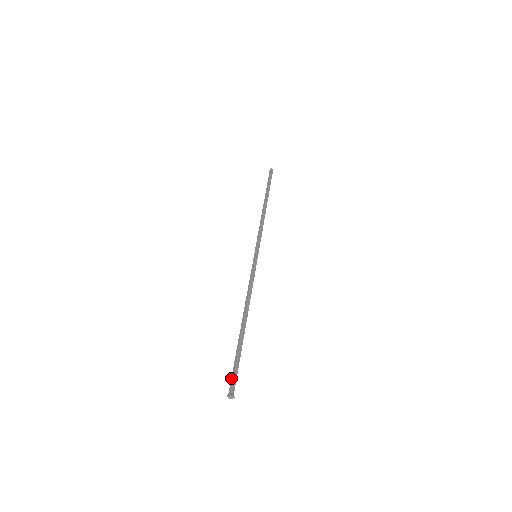
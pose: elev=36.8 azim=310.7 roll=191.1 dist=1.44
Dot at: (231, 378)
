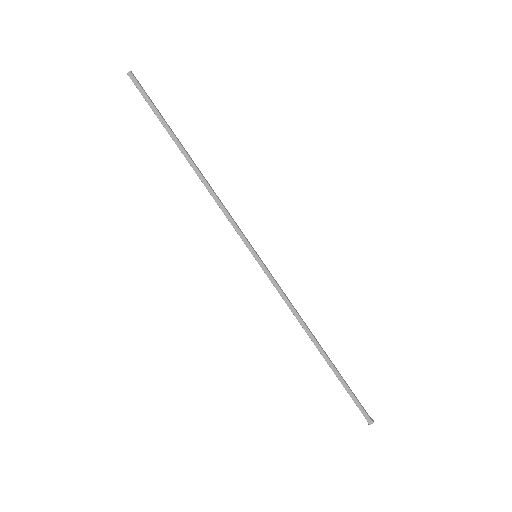
Dot at: occluded
